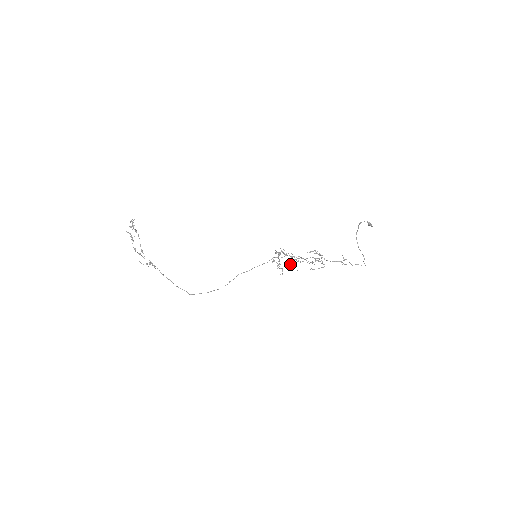
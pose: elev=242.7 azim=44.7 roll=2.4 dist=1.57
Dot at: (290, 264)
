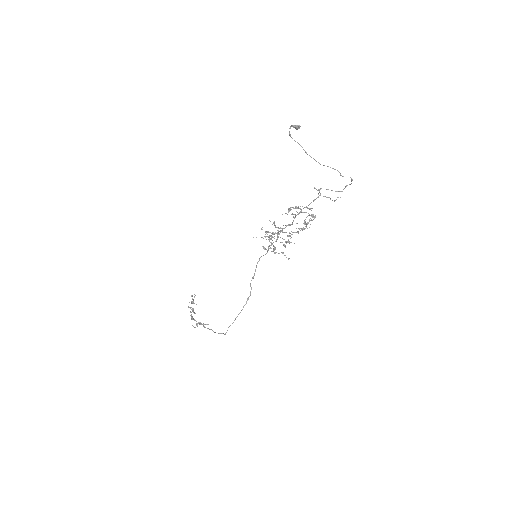
Dot at: occluded
